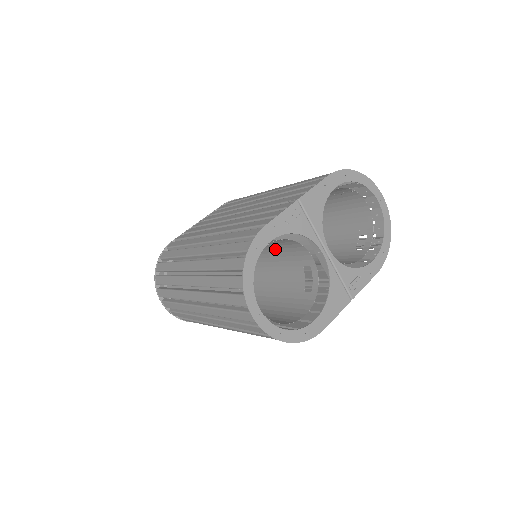
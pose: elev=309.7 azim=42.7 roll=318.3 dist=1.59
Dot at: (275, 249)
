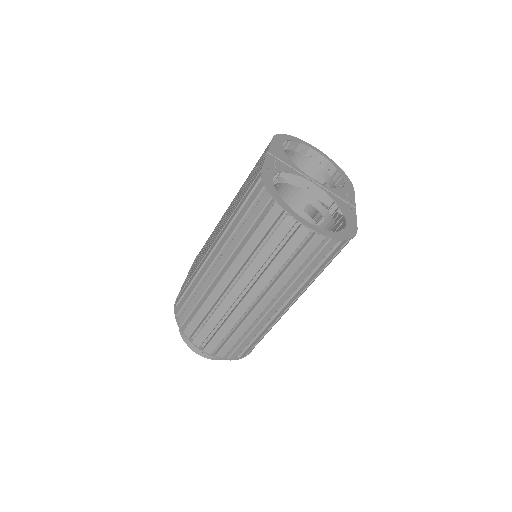
Dot at: occluded
